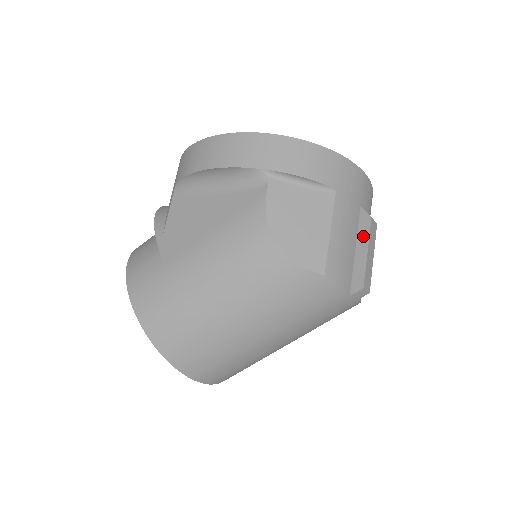
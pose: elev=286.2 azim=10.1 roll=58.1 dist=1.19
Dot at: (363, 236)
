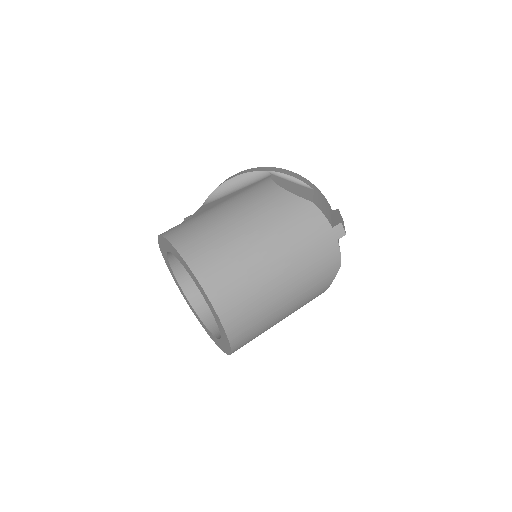
Dot at: (335, 214)
